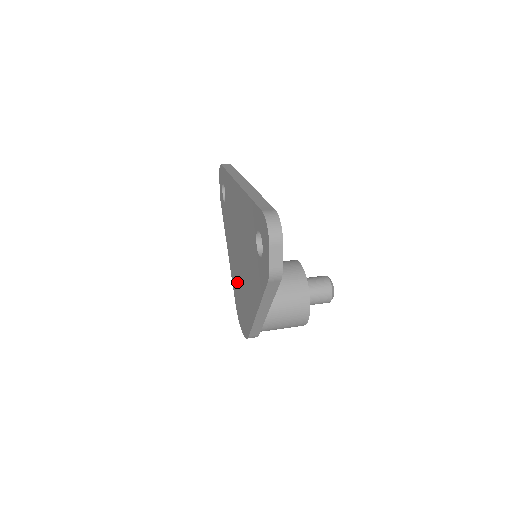
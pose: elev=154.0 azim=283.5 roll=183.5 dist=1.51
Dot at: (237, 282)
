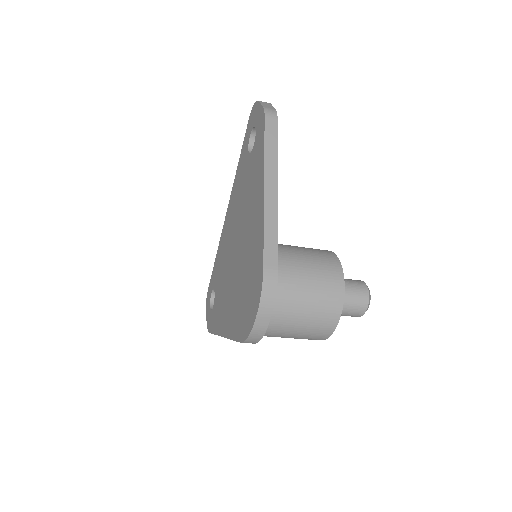
Dot at: (238, 296)
